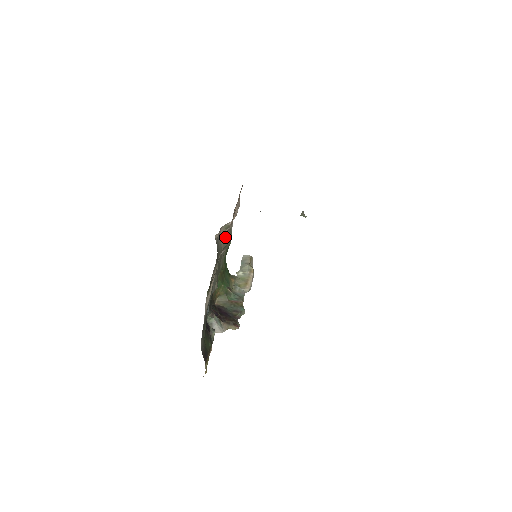
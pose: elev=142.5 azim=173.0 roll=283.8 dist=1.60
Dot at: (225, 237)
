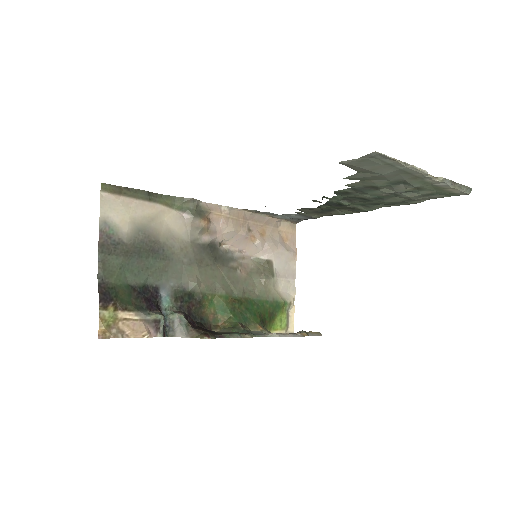
Dot at: (255, 271)
